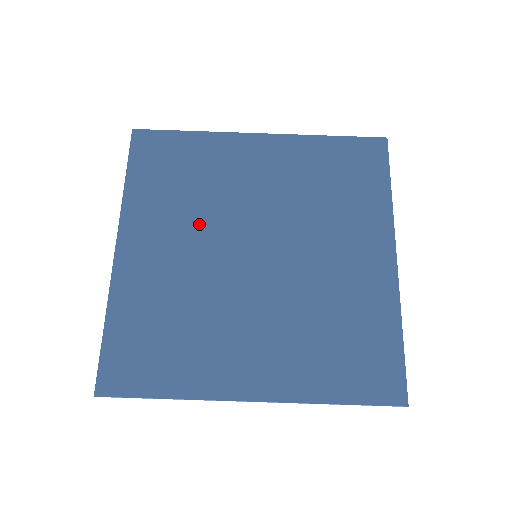
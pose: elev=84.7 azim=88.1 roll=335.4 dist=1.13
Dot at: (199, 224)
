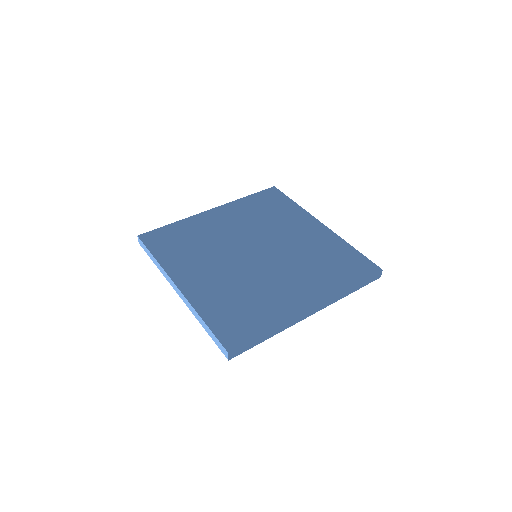
Dot at: (251, 227)
